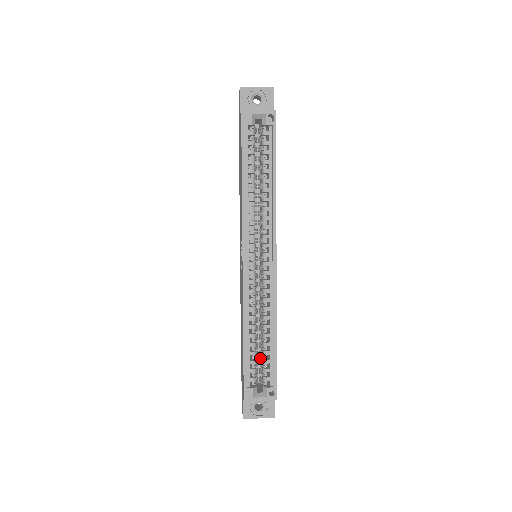
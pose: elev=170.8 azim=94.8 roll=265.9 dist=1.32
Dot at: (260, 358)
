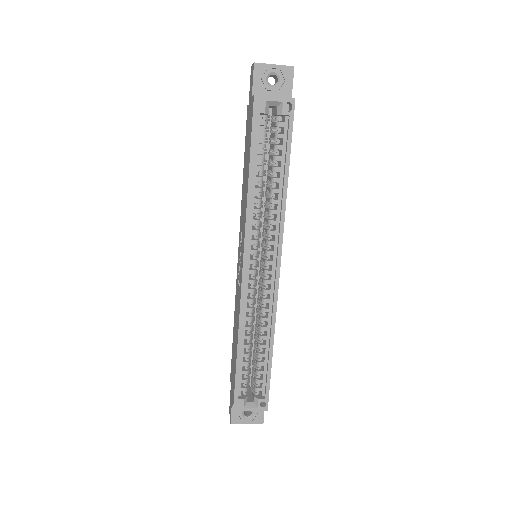
Dot at: occluded
